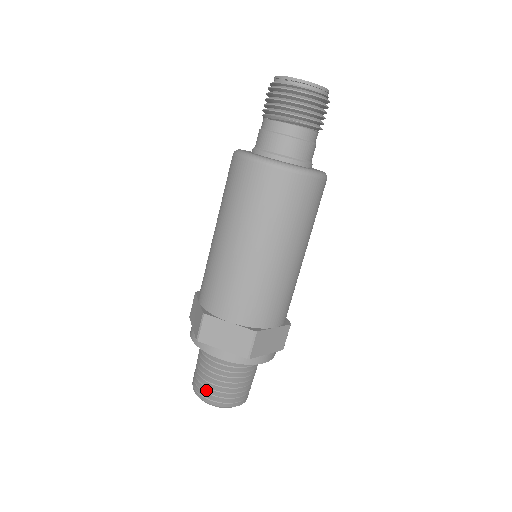
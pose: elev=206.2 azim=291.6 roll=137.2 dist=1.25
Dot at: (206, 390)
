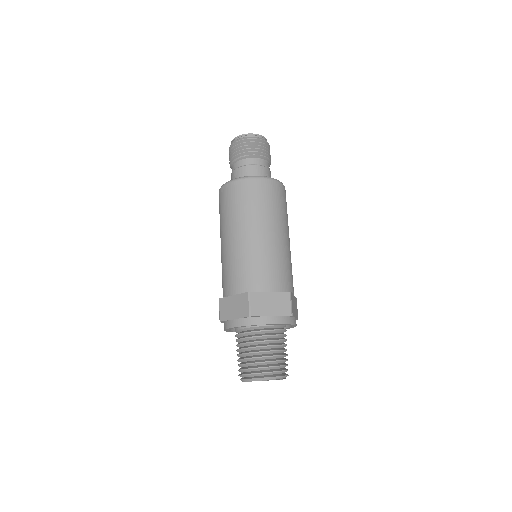
Dot at: (242, 368)
